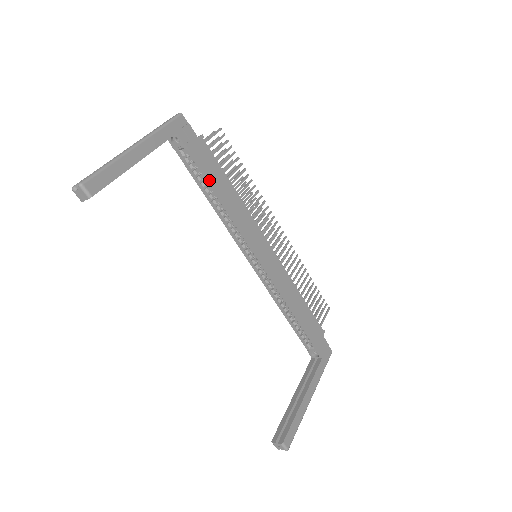
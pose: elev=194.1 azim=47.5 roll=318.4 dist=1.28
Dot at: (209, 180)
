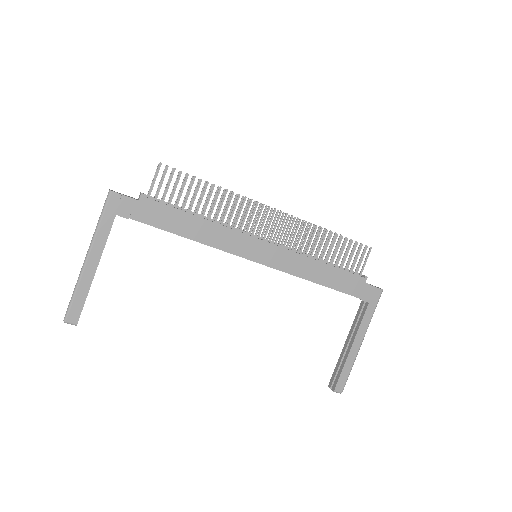
Dot at: occluded
